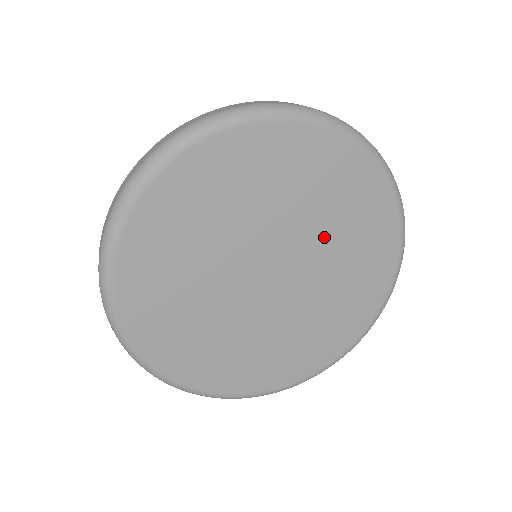
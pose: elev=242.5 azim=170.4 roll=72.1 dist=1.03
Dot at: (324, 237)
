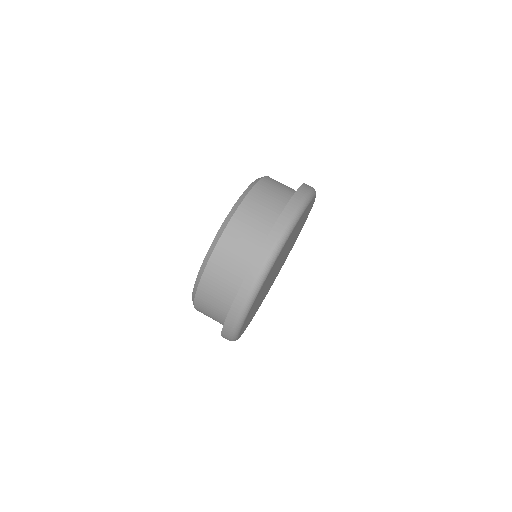
Dot at: occluded
